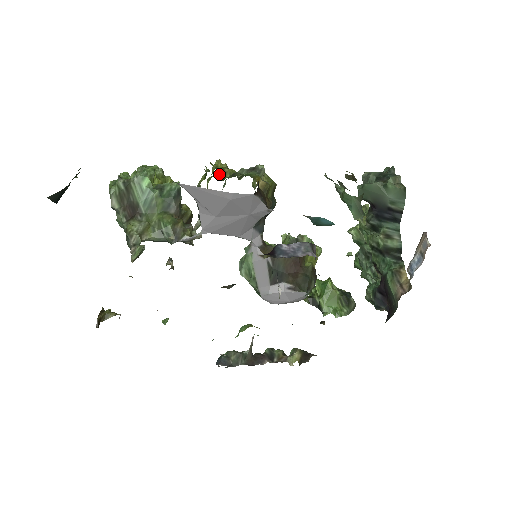
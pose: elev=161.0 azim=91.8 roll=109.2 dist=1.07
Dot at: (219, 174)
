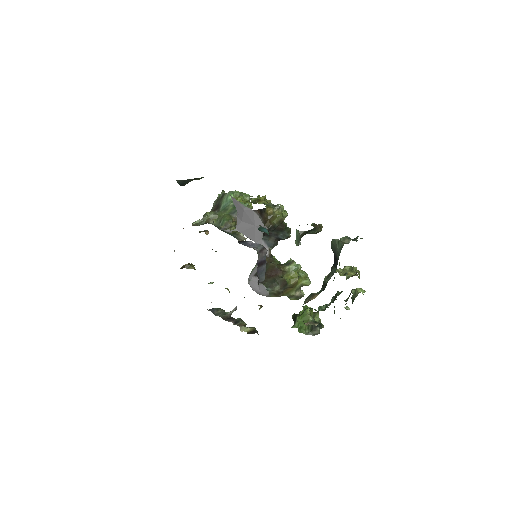
Dot at: (257, 201)
